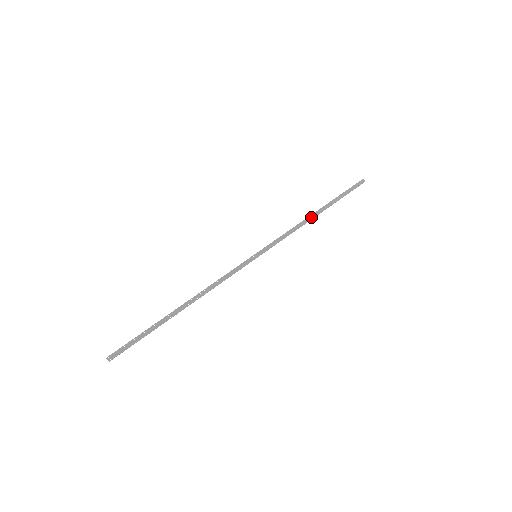
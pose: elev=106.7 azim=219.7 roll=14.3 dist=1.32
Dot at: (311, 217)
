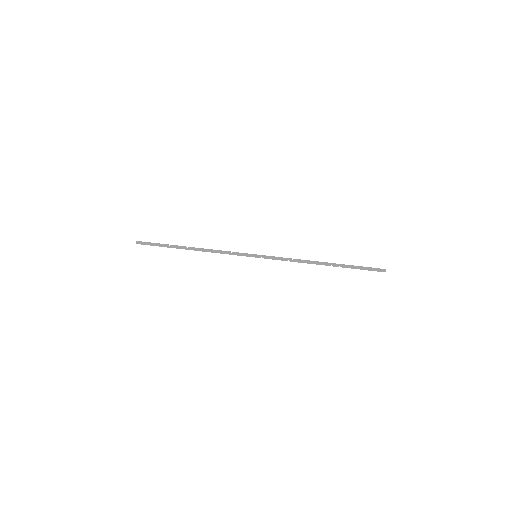
Dot at: (316, 263)
